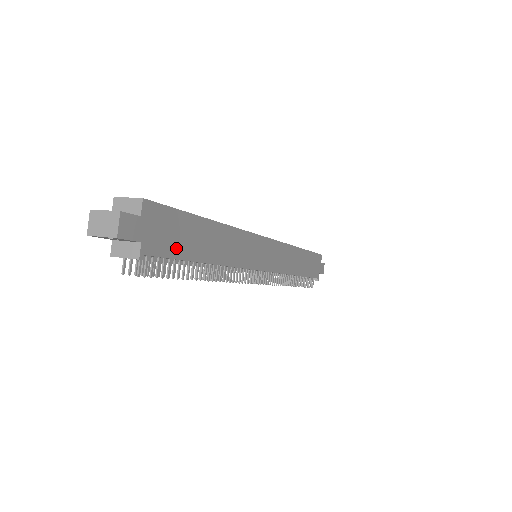
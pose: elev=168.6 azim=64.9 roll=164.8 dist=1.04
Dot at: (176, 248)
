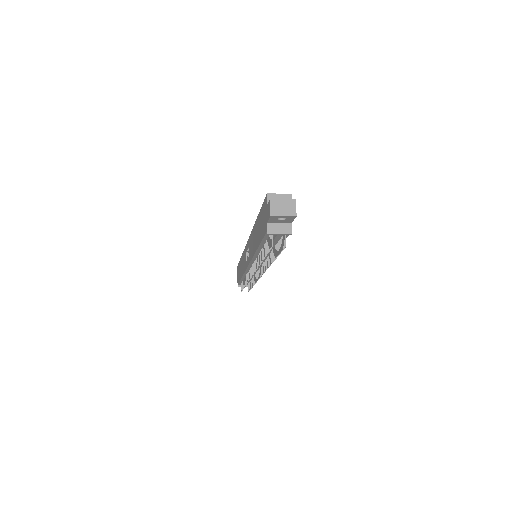
Dot at: occluded
